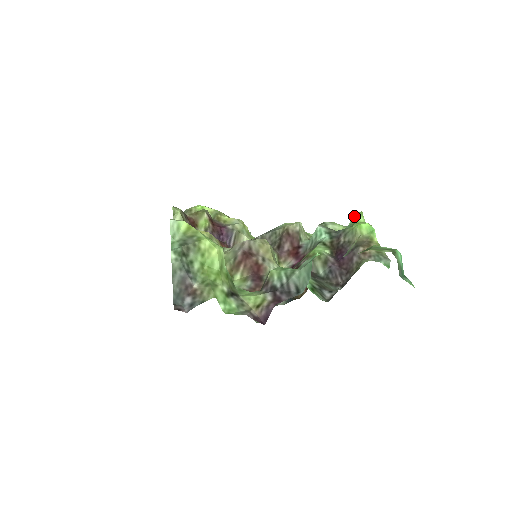
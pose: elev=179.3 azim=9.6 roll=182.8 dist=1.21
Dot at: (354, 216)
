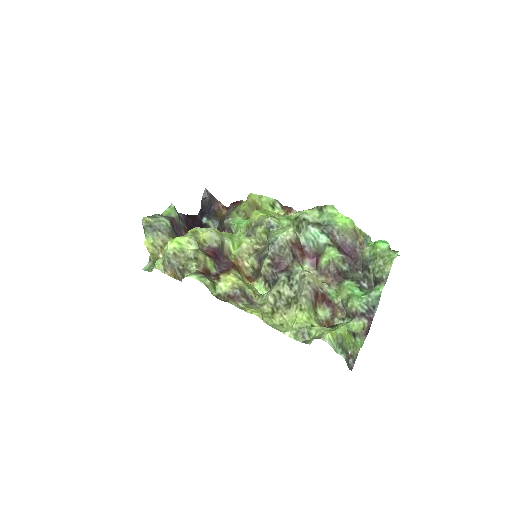
Dot at: (329, 211)
